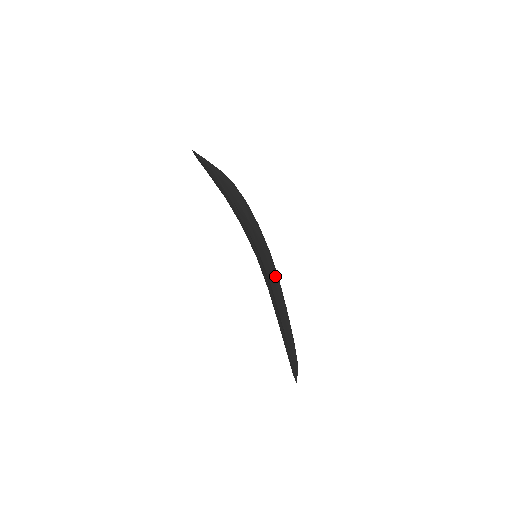
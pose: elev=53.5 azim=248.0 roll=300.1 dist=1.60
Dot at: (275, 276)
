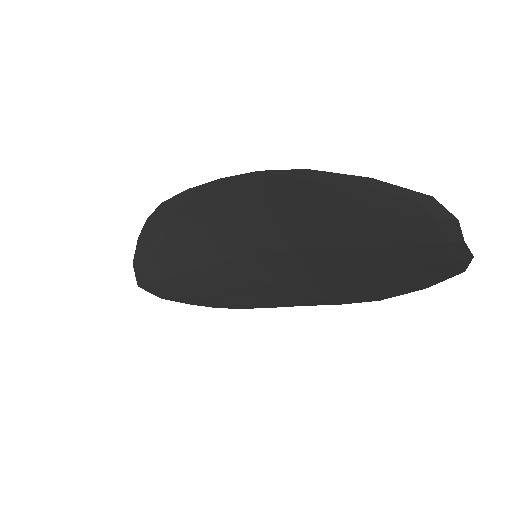
Dot at: (320, 289)
